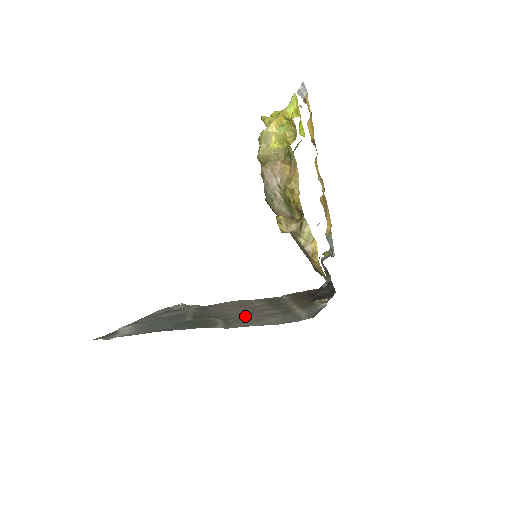
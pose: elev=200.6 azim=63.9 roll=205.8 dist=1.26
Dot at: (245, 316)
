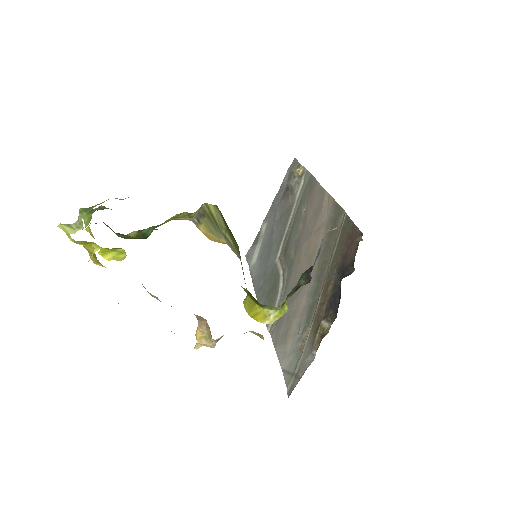
Dot at: (291, 299)
